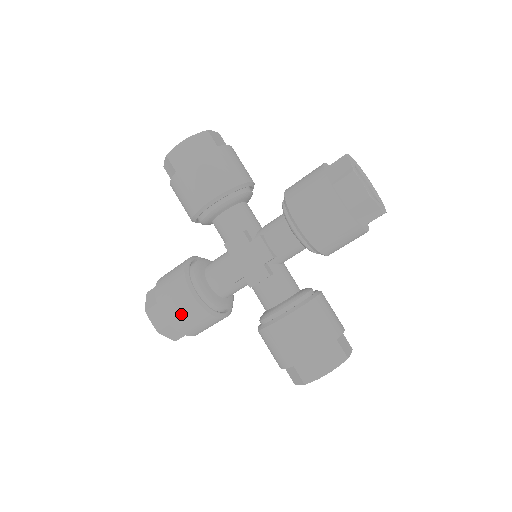
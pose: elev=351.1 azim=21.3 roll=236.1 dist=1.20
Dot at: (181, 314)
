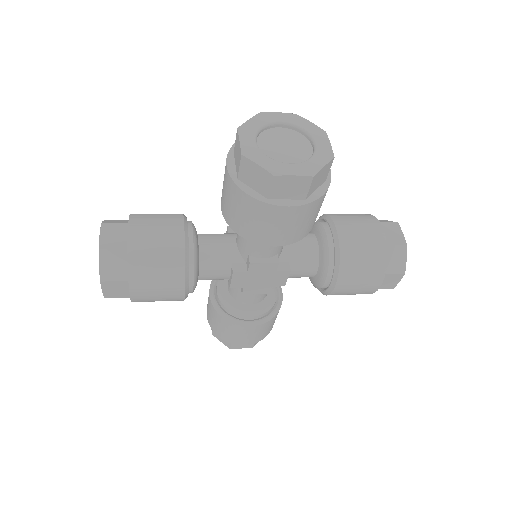
Dot at: (257, 335)
